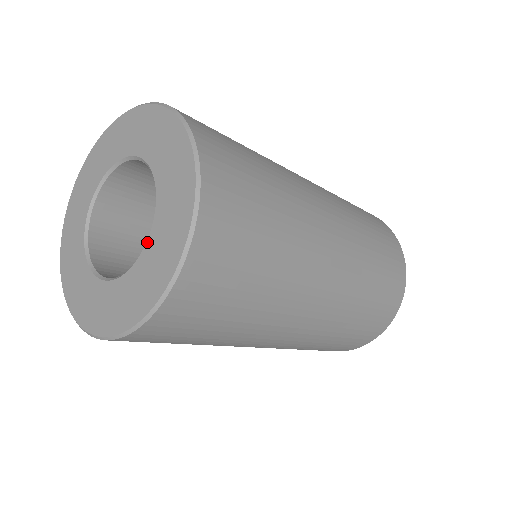
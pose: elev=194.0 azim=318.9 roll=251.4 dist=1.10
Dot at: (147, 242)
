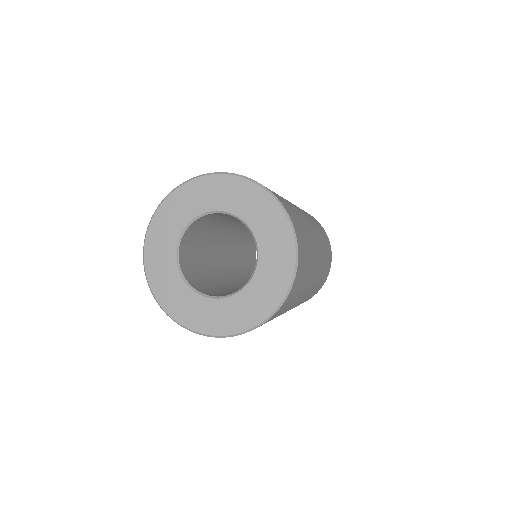
Dot at: (259, 250)
